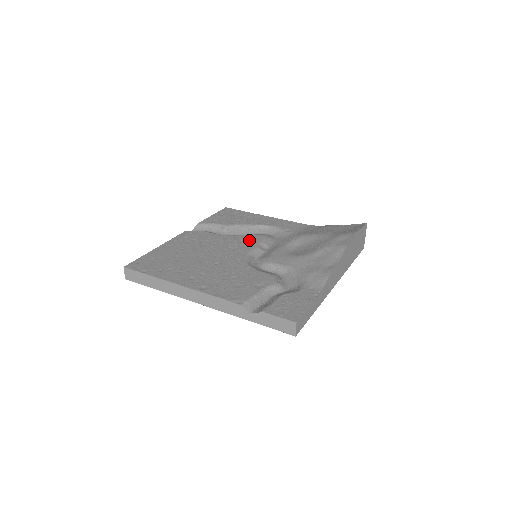
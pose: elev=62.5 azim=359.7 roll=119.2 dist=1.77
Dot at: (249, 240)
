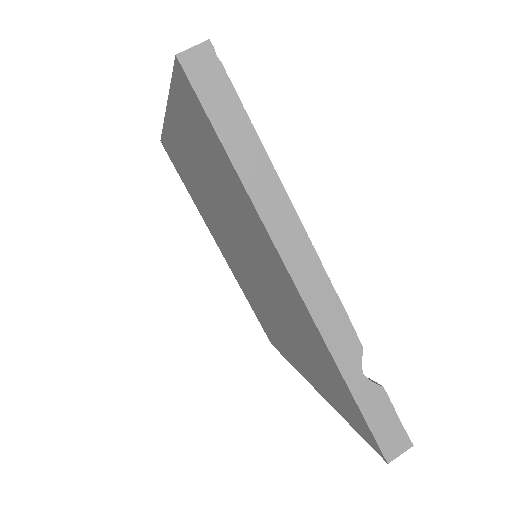
Dot at: occluded
